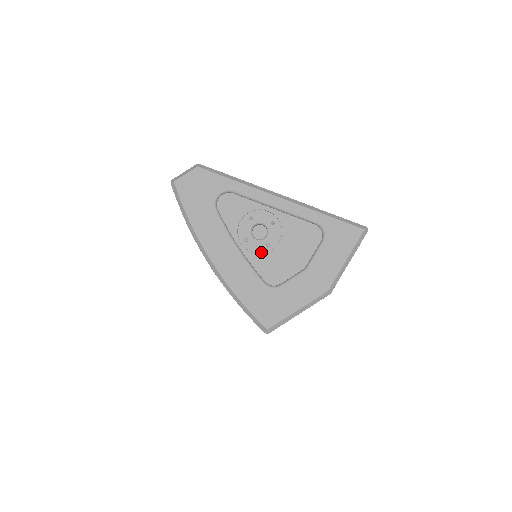
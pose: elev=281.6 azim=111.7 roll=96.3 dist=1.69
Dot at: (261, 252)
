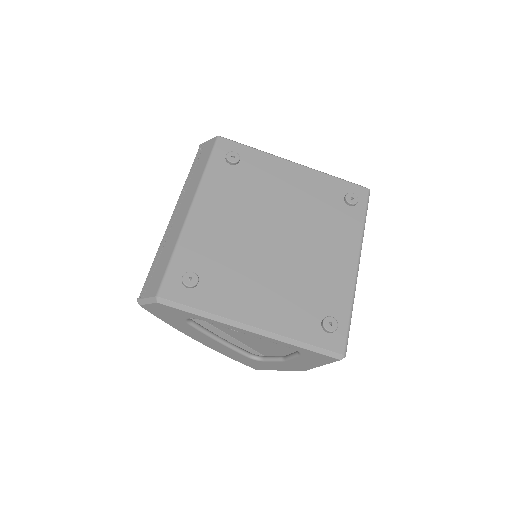
Dot at: occluded
